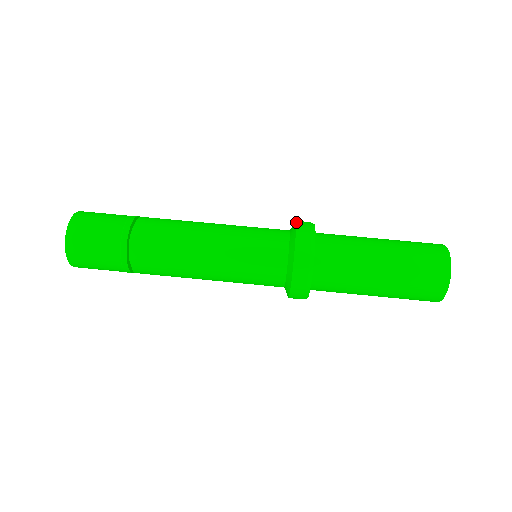
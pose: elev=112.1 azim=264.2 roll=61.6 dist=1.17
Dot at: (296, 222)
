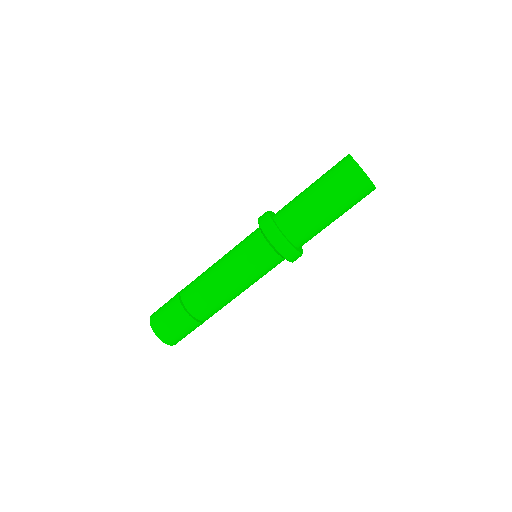
Dot at: (279, 253)
